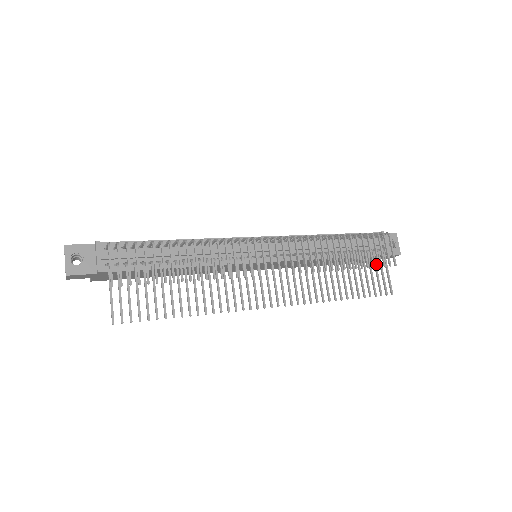
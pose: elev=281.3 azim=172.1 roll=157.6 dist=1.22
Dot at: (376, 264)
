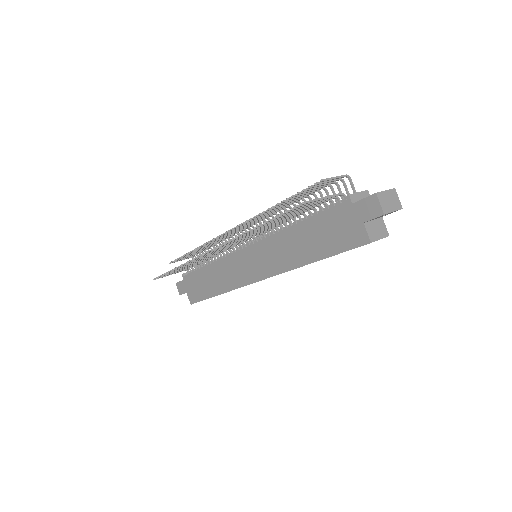
Dot at: occluded
